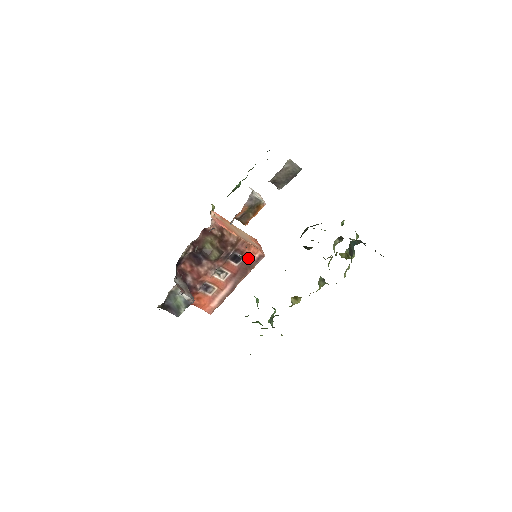
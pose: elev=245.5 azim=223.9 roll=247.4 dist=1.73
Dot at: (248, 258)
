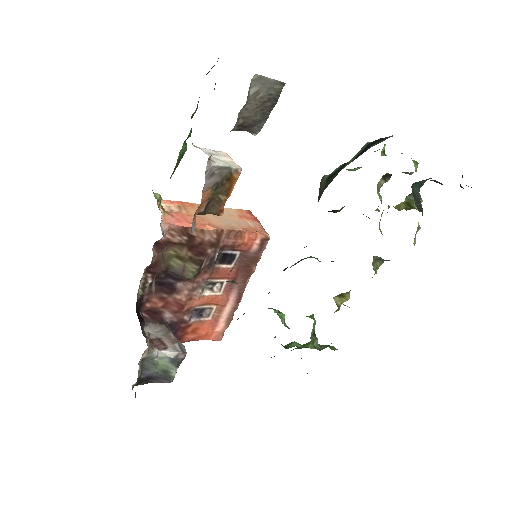
Dot at: (245, 250)
